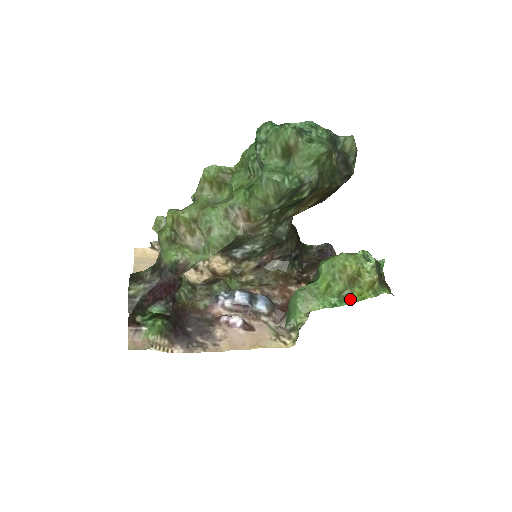
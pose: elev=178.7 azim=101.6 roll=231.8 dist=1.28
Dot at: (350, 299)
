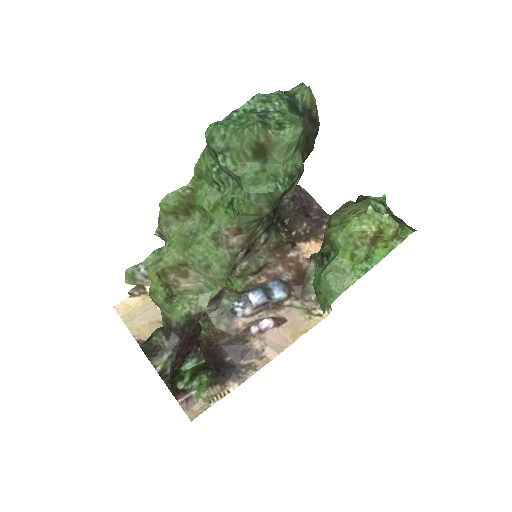
Dot at: (378, 256)
